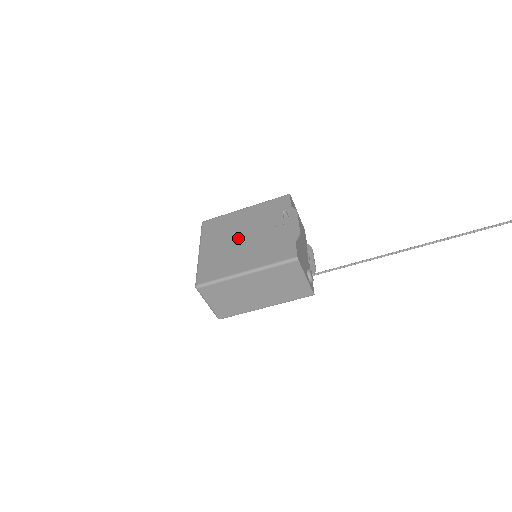
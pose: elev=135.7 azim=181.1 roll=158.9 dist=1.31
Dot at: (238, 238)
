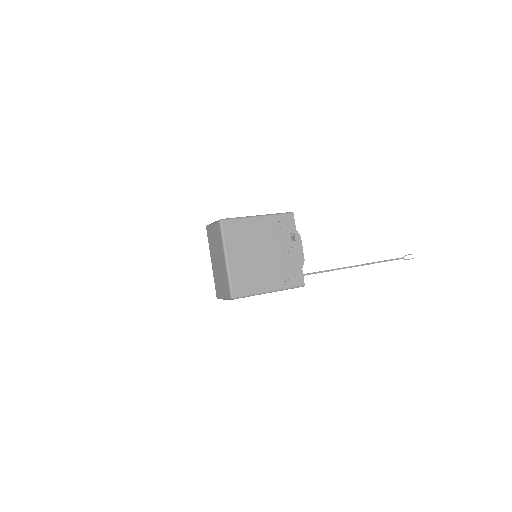
Dot at: (259, 253)
